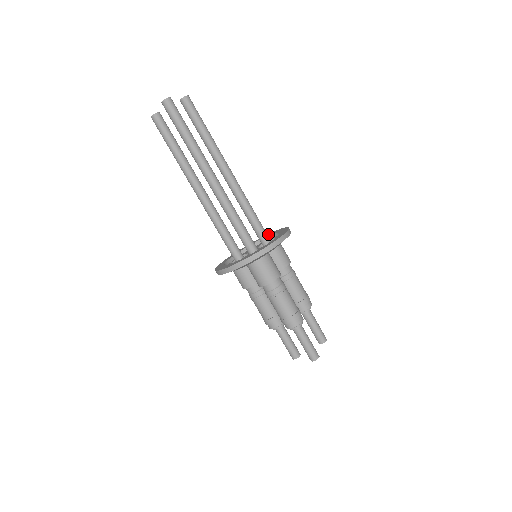
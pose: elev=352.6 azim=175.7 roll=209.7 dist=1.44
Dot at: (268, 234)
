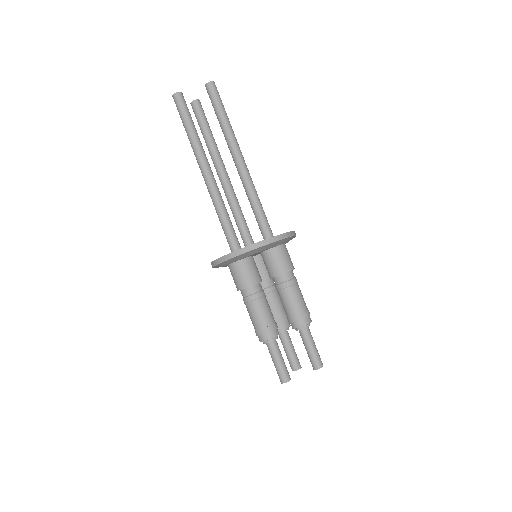
Dot at: occluded
